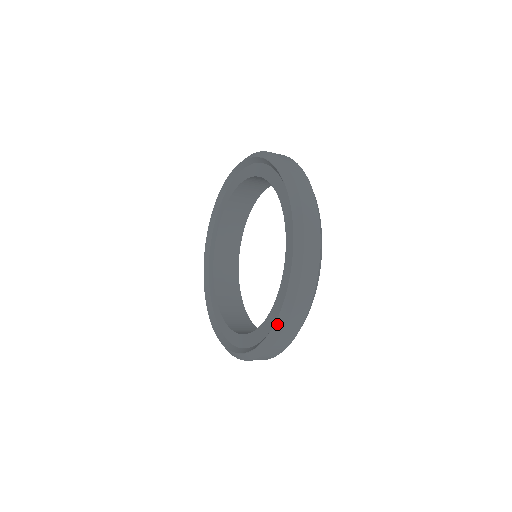
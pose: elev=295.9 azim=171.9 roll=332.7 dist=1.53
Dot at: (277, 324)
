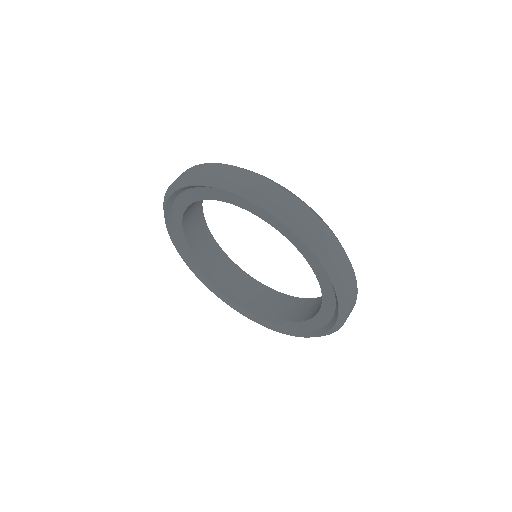
Dot at: (340, 316)
